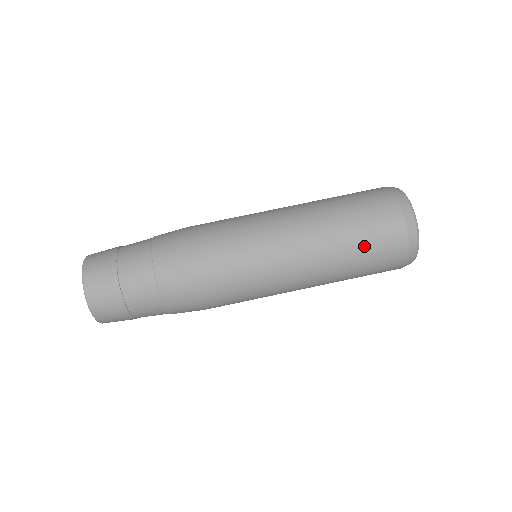
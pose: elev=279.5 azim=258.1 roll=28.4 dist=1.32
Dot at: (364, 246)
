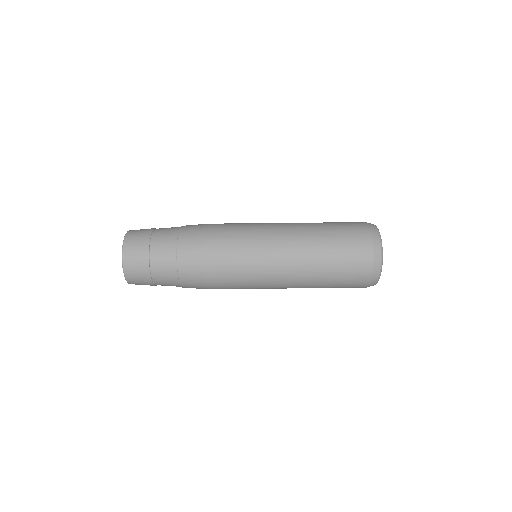
Dot at: (338, 268)
